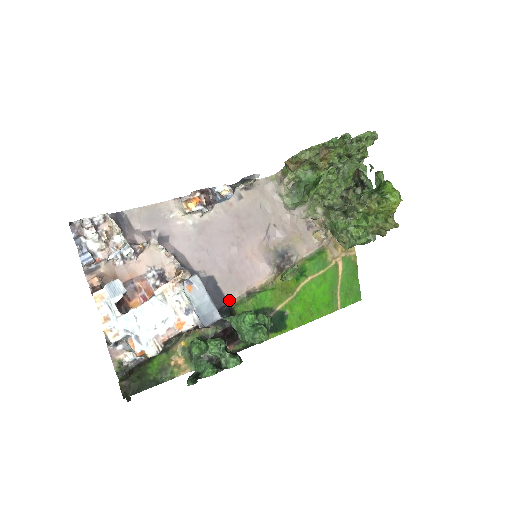
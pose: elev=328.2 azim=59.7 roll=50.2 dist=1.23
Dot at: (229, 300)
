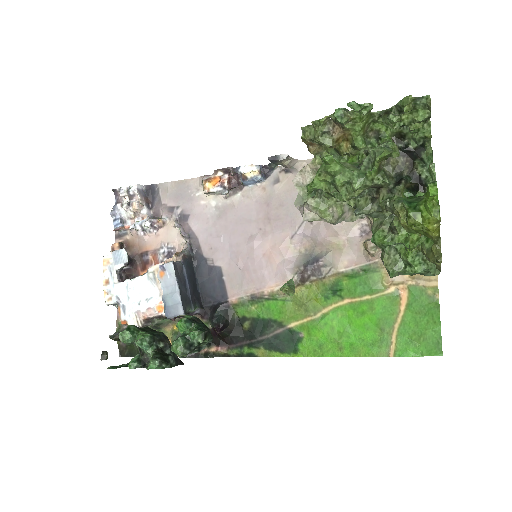
Dot at: (230, 298)
